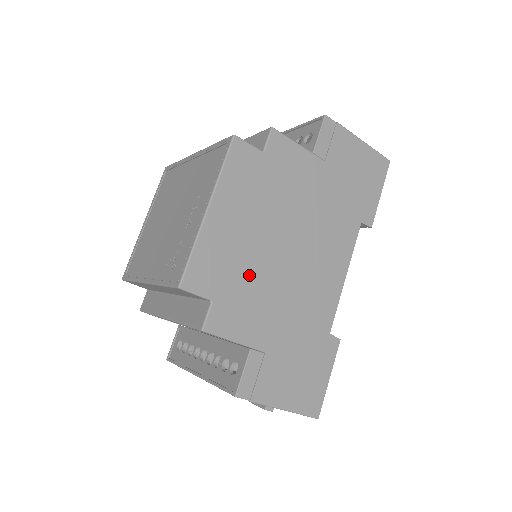
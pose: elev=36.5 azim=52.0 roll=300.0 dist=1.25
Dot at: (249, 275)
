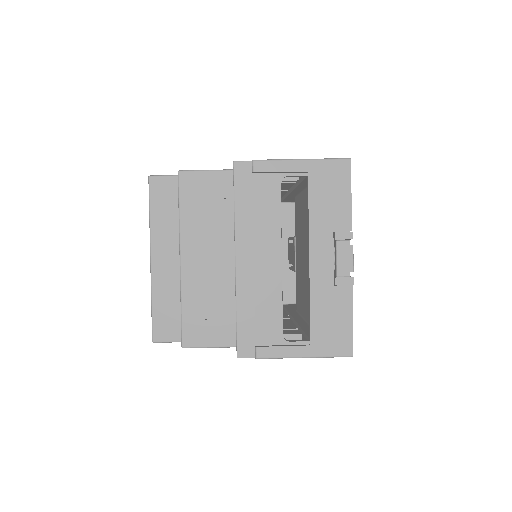
Dot at: occluded
